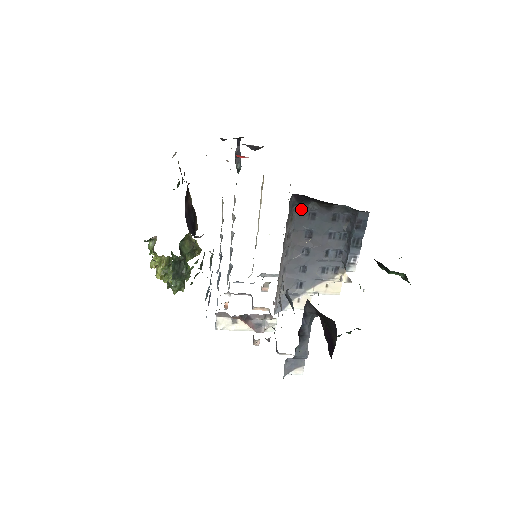
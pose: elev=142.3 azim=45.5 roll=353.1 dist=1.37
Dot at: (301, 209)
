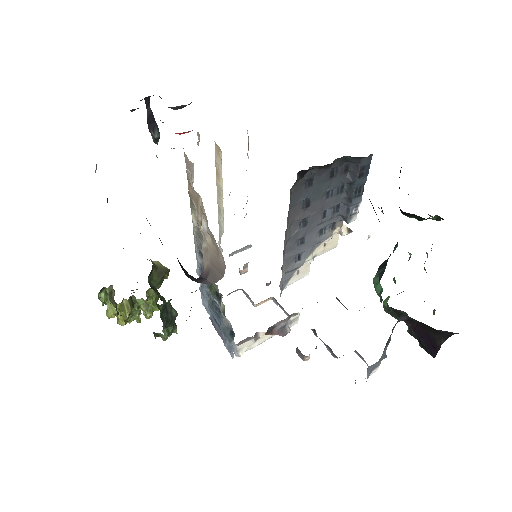
Dot at: (298, 181)
